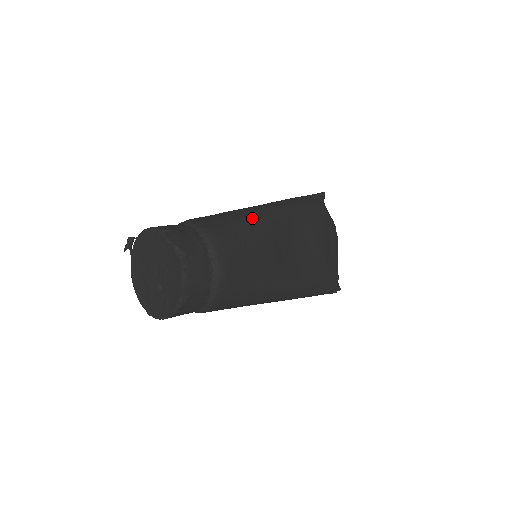
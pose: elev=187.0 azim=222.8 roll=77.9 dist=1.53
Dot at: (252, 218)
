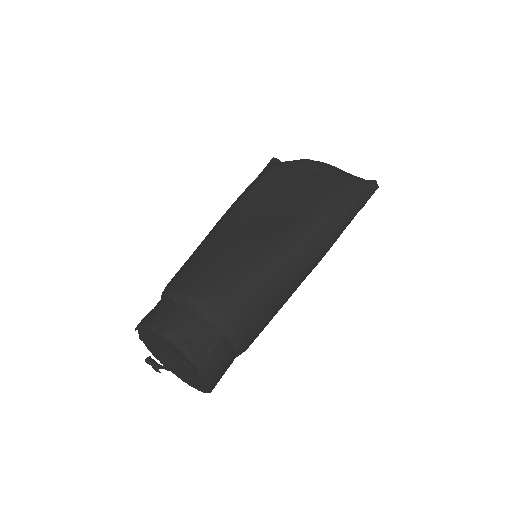
Dot at: (203, 241)
